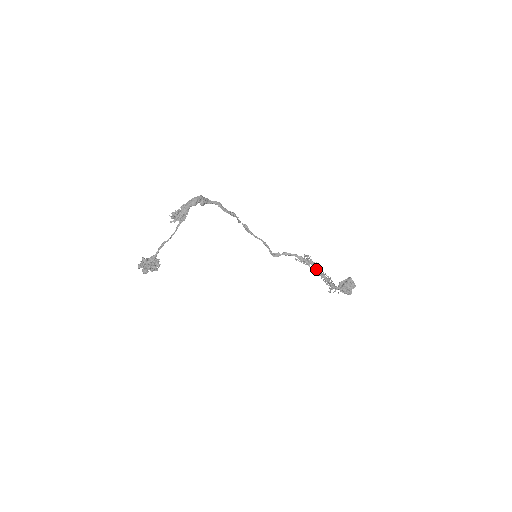
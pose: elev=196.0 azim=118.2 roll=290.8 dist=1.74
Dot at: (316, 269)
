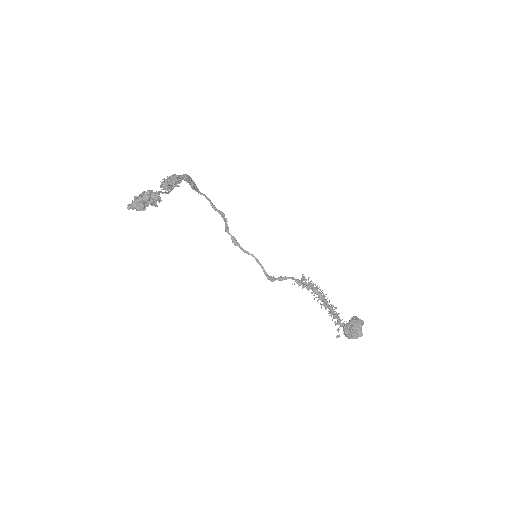
Dot at: (319, 293)
